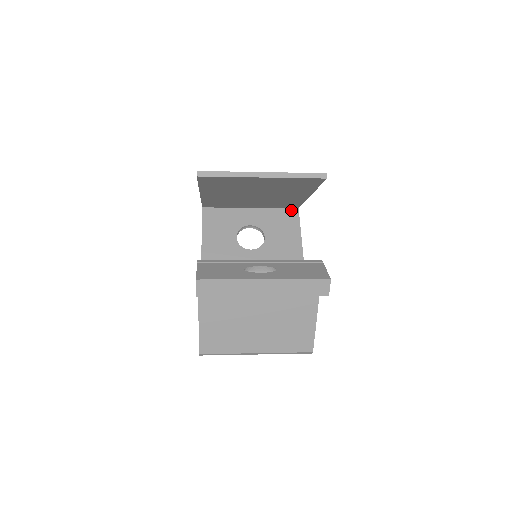
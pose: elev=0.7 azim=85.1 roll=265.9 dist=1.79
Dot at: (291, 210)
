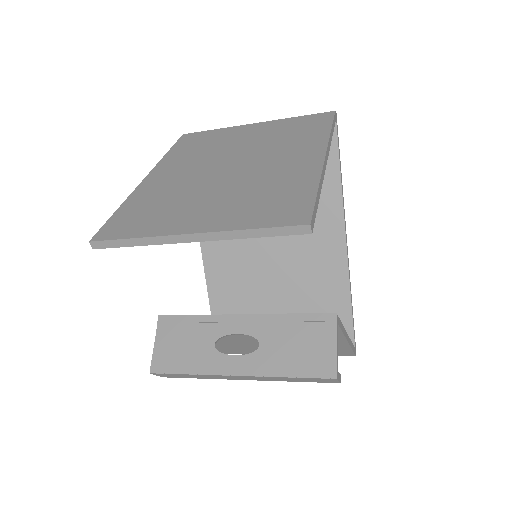
Dot at: occluded
